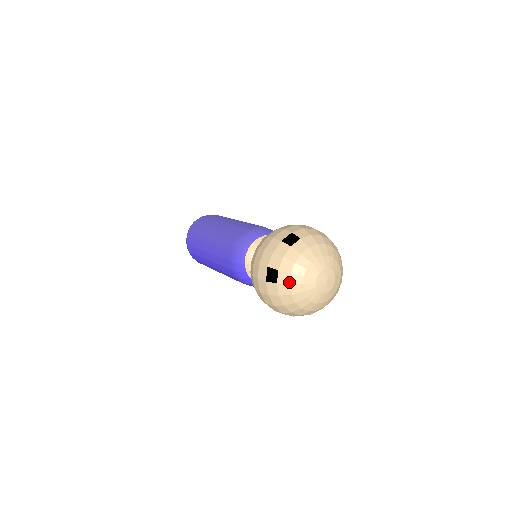
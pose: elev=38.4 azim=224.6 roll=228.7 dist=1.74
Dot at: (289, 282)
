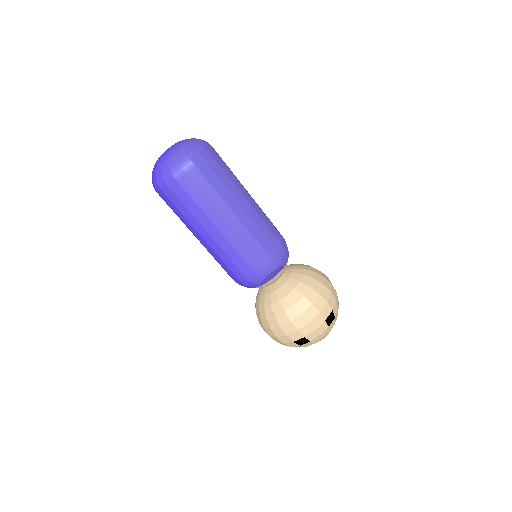
Dot at: occluded
